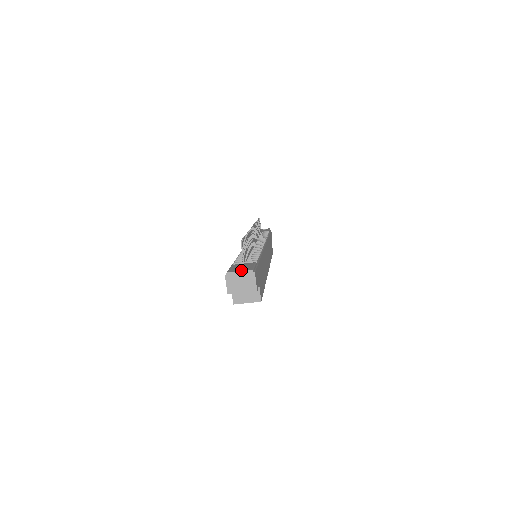
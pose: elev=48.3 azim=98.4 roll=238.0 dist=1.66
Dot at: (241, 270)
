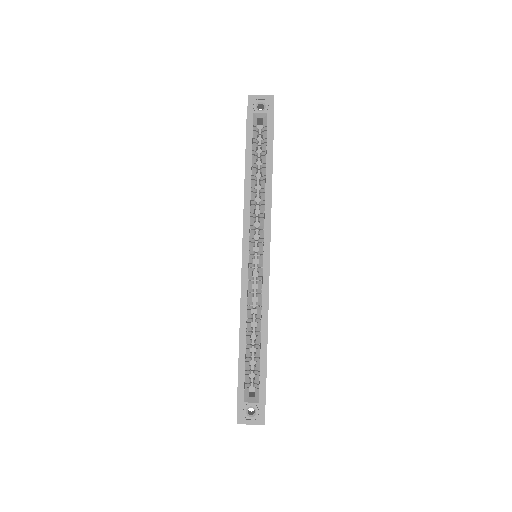
Dot at: occluded
